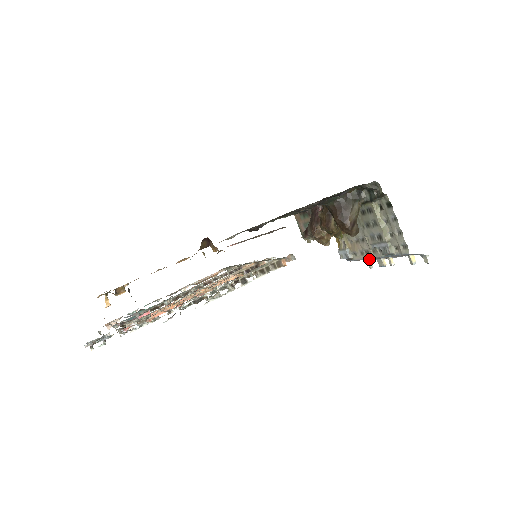
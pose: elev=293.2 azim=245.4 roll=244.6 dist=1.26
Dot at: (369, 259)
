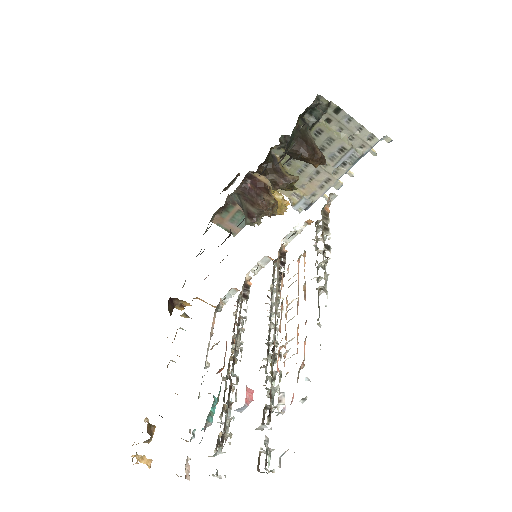
Dot at: occluded
